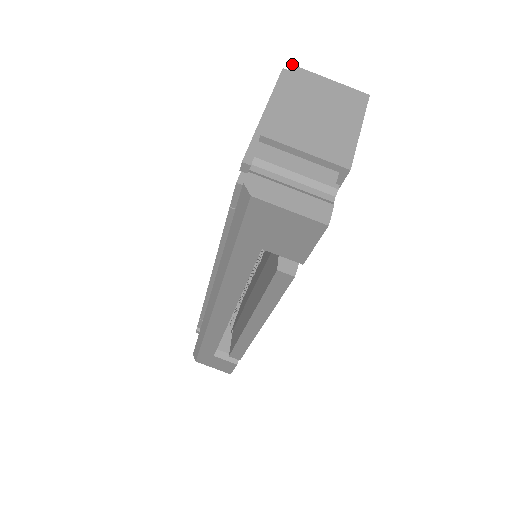
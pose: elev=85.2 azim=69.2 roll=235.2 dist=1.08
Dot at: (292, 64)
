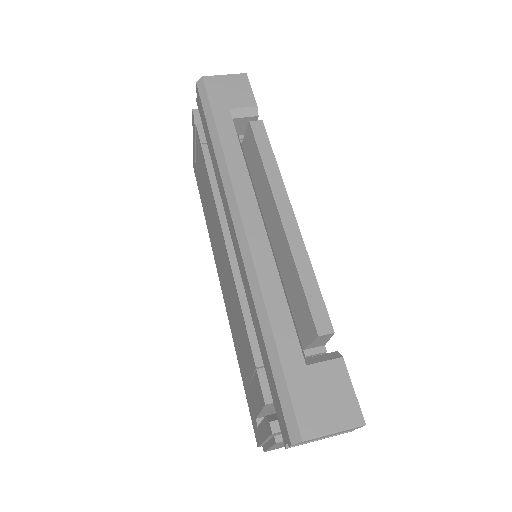
Dot at: occluded
